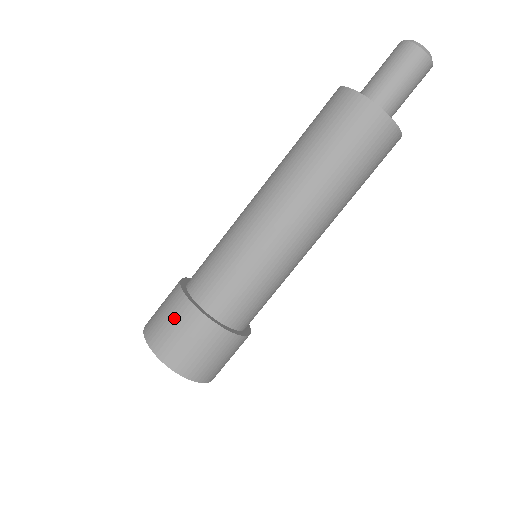
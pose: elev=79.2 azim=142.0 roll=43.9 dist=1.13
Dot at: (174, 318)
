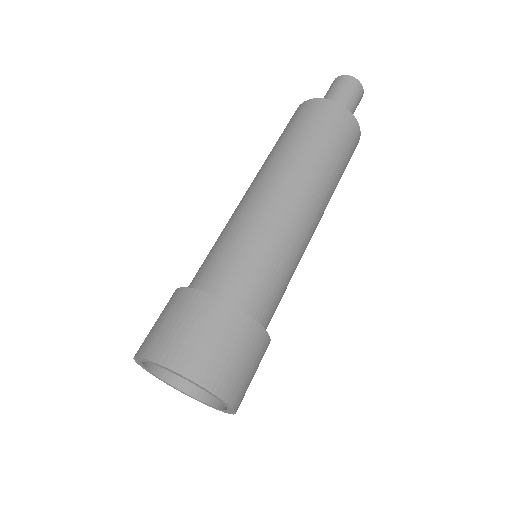
Dot at: (164, 312)
